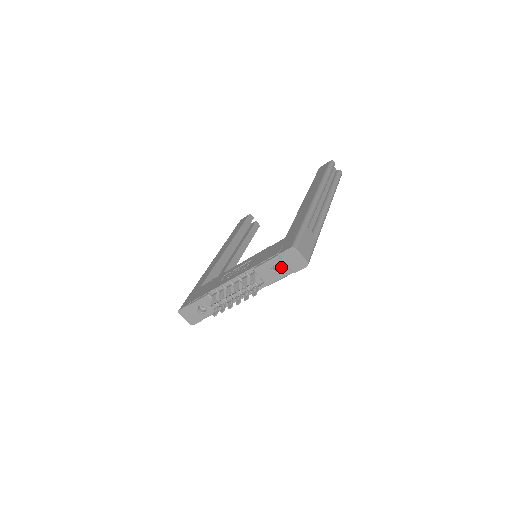
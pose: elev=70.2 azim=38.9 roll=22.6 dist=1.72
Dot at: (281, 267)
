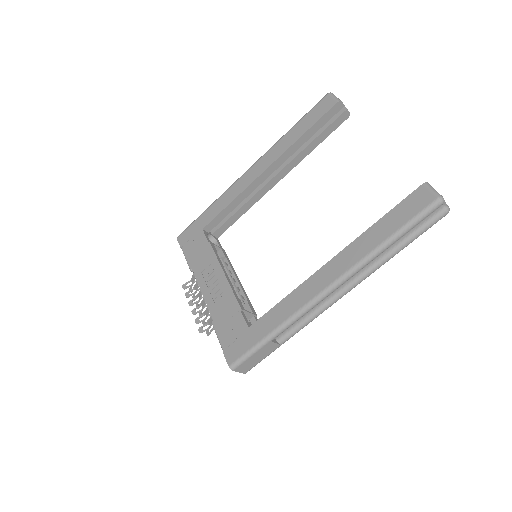
Dot at: occluded
